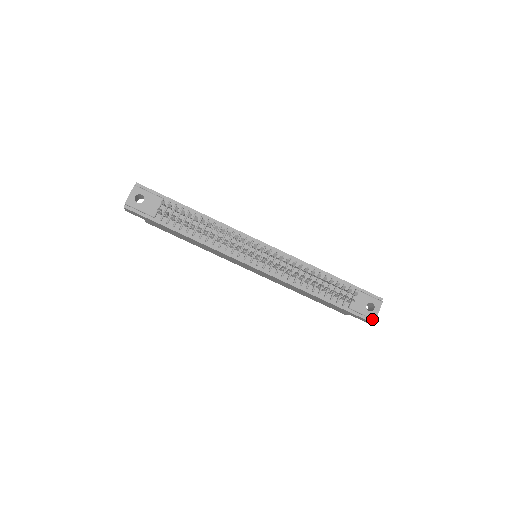
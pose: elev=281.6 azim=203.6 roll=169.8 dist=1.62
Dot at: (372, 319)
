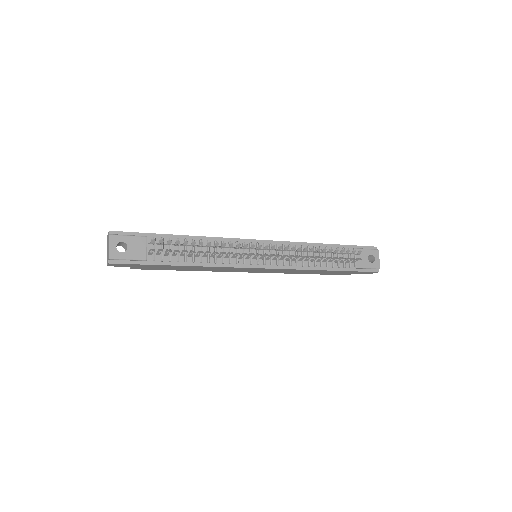
Dot at: (377, 269)
